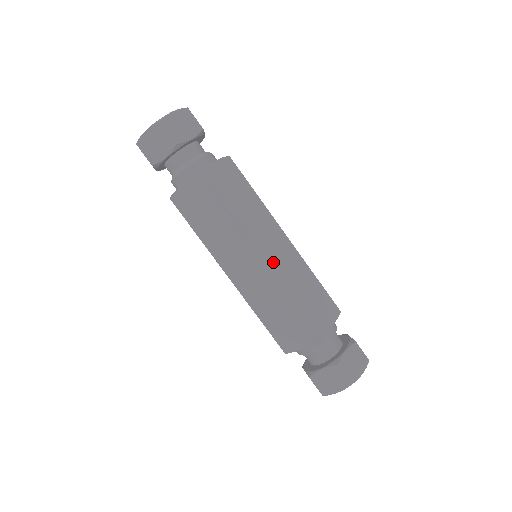
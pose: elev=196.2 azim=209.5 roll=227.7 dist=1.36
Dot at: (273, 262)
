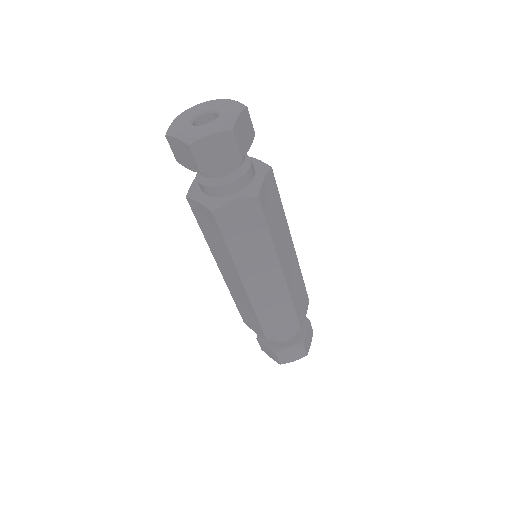
Dot at: (255, 289)
